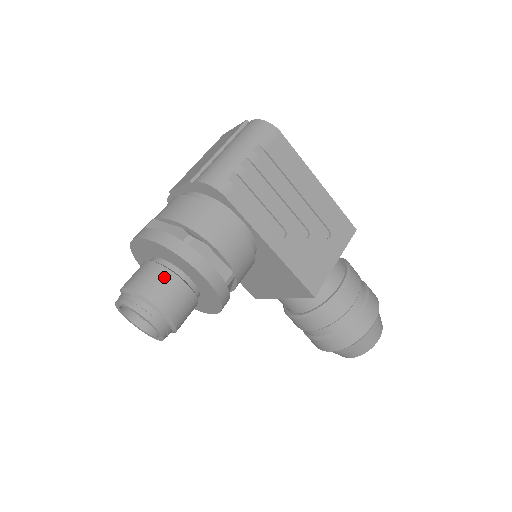
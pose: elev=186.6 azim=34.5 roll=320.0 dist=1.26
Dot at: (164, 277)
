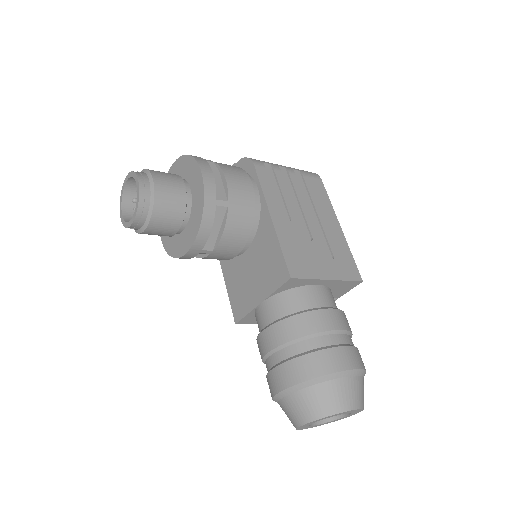
Dot at: (173, 175)
